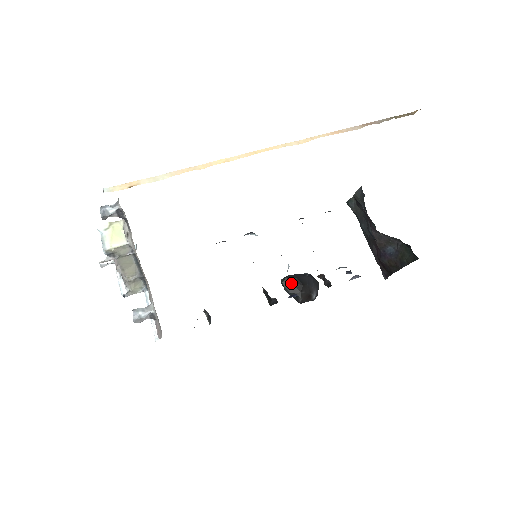
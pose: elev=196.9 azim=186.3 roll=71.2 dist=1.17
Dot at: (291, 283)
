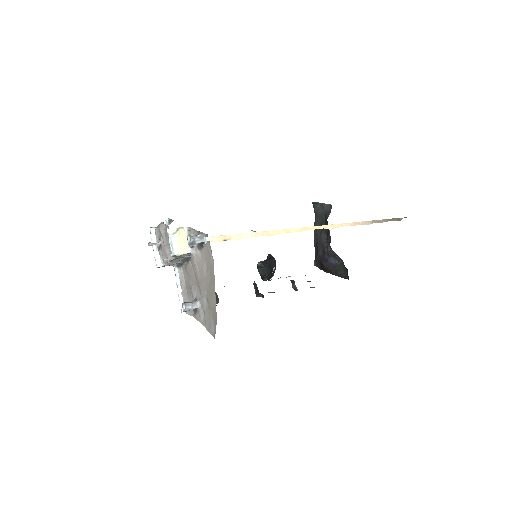
Dot at: (264, 268)
